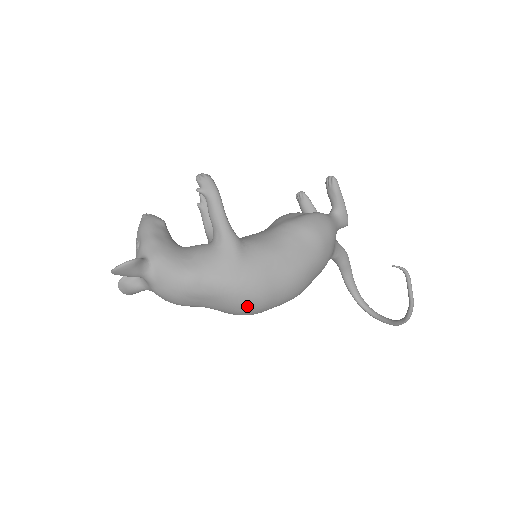
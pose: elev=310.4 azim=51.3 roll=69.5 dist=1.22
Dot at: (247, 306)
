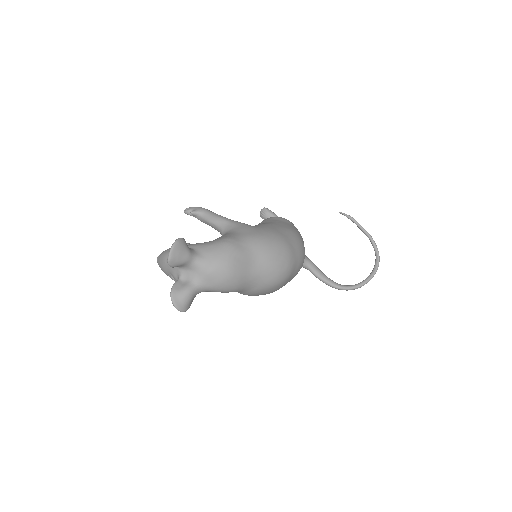
Dot at: (280, 254)
